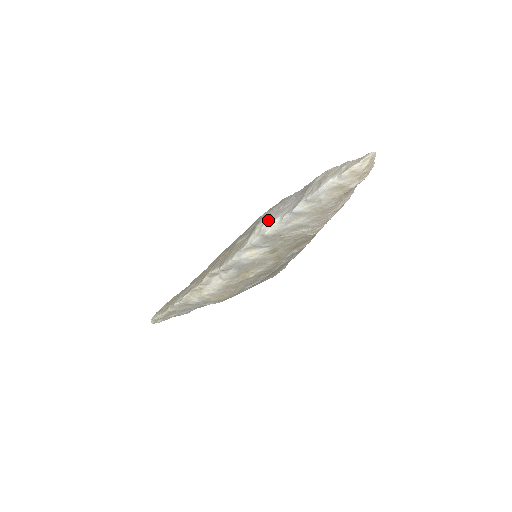
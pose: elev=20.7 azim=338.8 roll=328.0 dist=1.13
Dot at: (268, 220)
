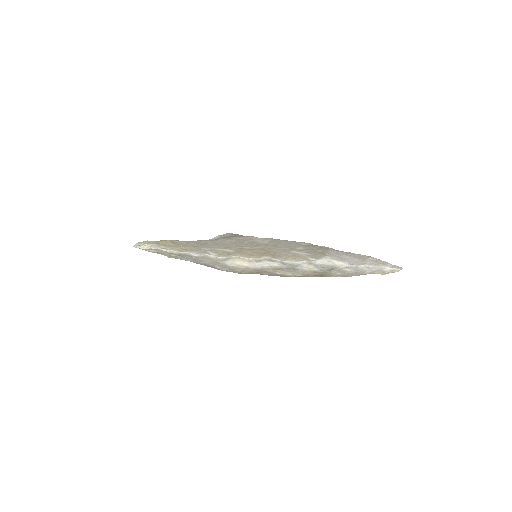
Dot at: (335, 258)
